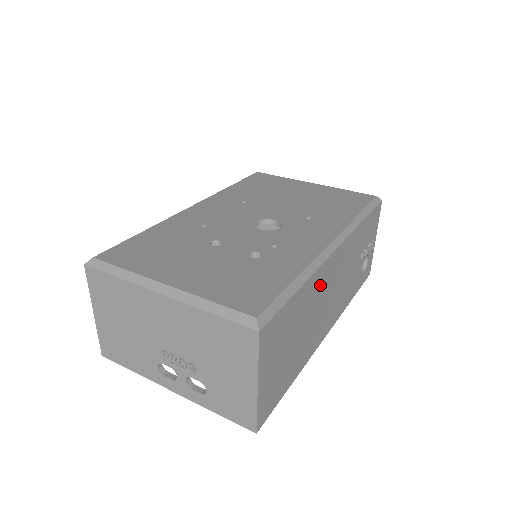
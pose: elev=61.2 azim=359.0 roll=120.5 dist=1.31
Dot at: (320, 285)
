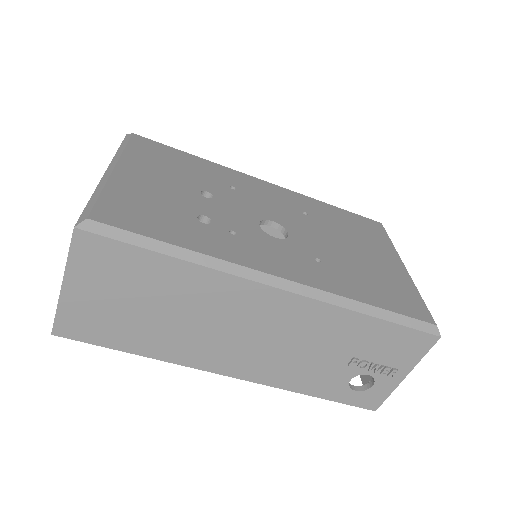
Dot at: (224, 297)
